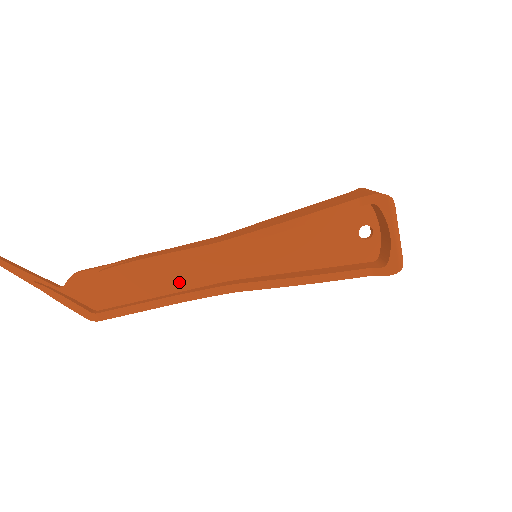
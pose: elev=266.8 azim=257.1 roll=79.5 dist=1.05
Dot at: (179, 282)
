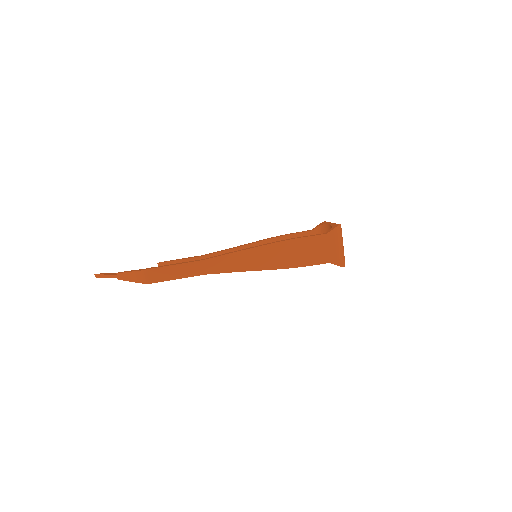
Dot at: occluded
